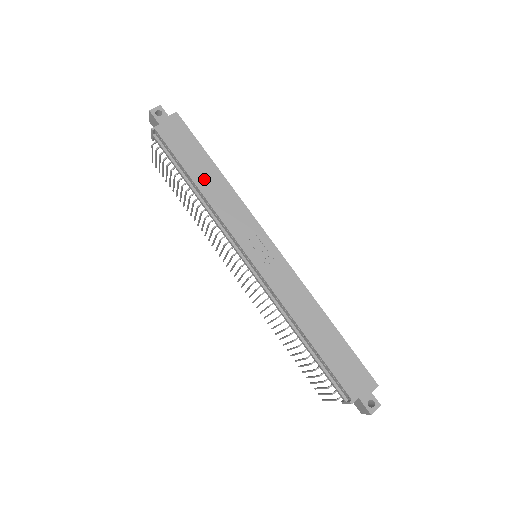
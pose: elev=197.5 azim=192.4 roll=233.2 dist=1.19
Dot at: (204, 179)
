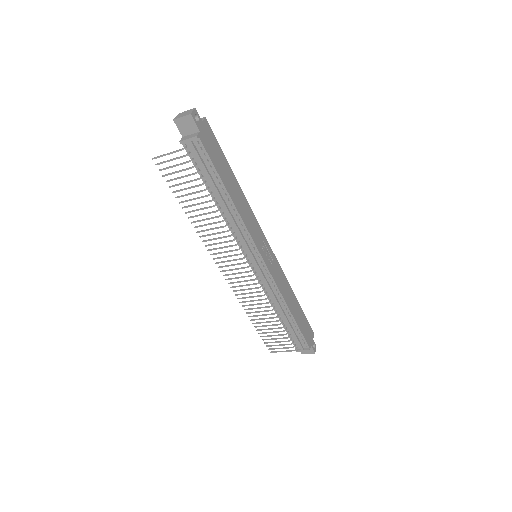
Dot at: (233, 191)
